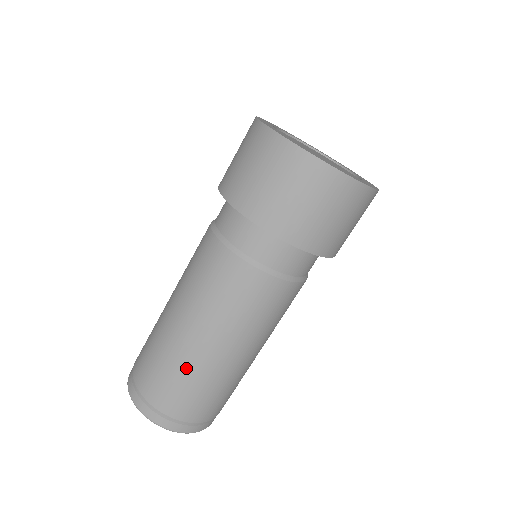
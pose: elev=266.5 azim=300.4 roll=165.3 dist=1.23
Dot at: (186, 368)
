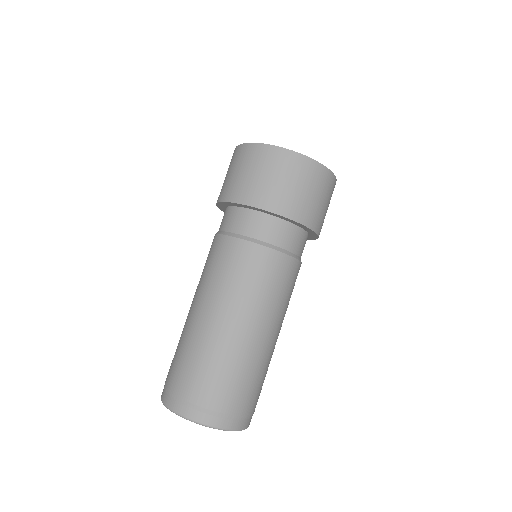
Dot at: (211, 350)
